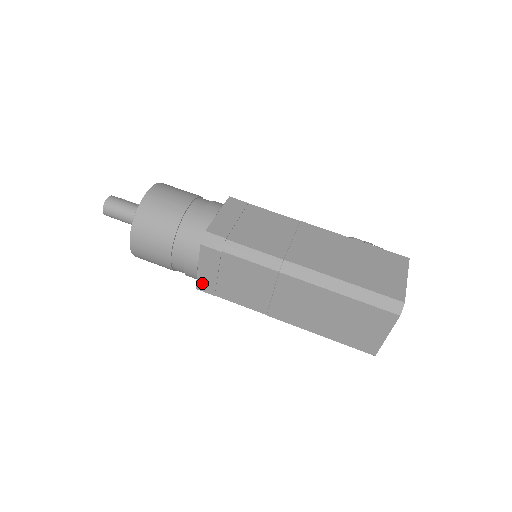
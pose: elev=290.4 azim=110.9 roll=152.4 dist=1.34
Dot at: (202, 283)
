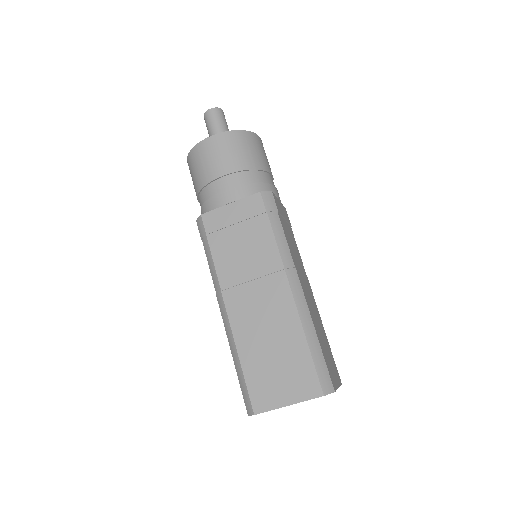
Dot at: (213, 216)
